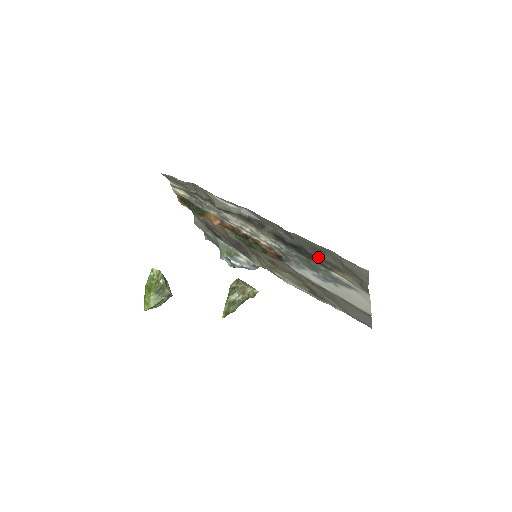
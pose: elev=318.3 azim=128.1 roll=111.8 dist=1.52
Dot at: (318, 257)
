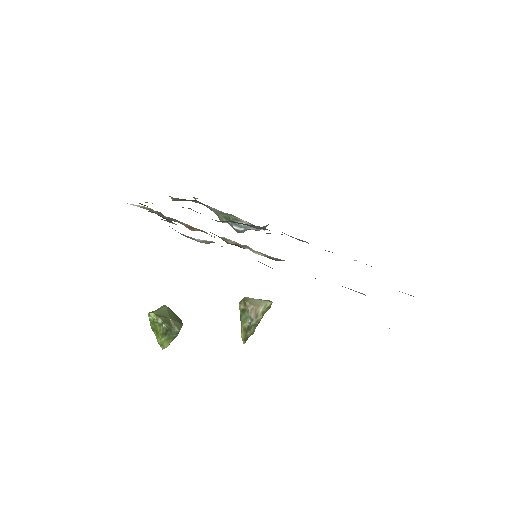
Dot at: occluded
